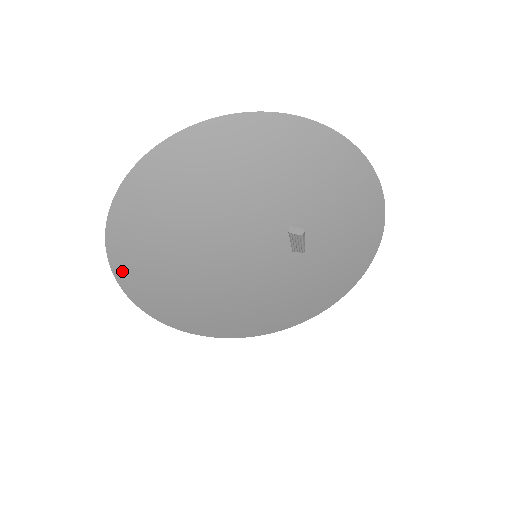
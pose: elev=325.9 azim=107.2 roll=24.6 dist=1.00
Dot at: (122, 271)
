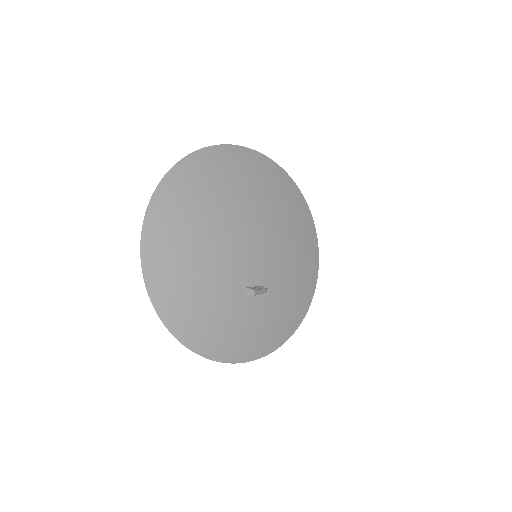
Dot at: (158, 303)
